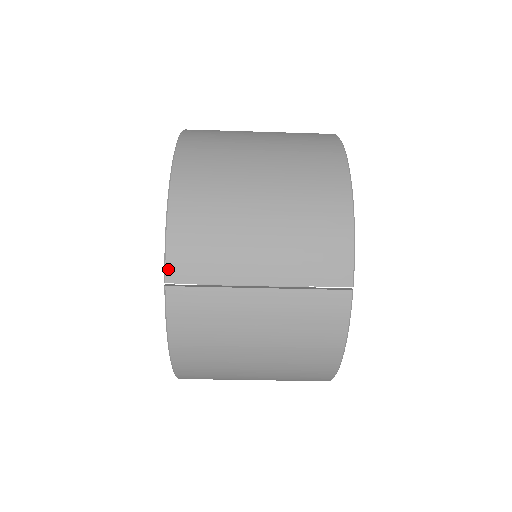
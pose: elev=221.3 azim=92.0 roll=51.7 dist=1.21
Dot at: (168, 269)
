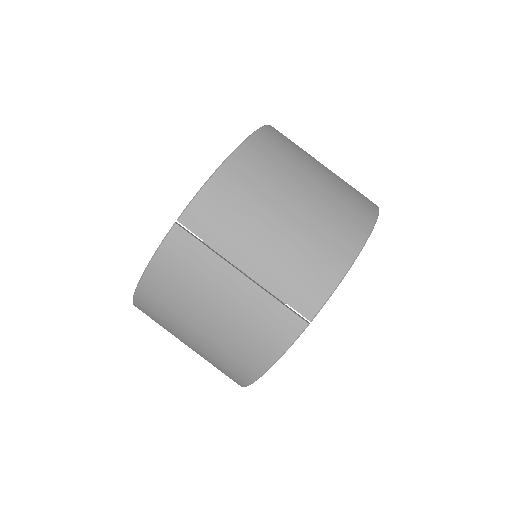
Dot at: (187, 212)
